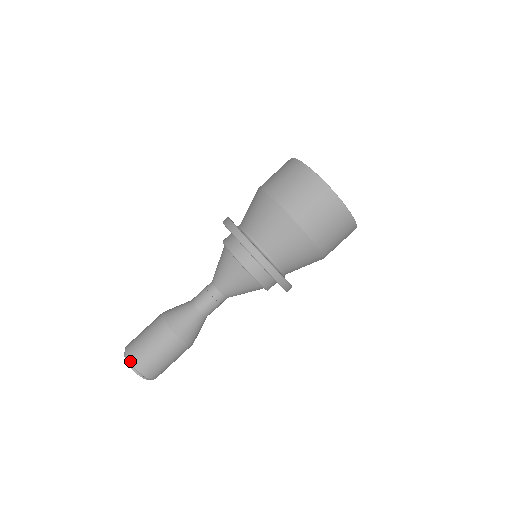
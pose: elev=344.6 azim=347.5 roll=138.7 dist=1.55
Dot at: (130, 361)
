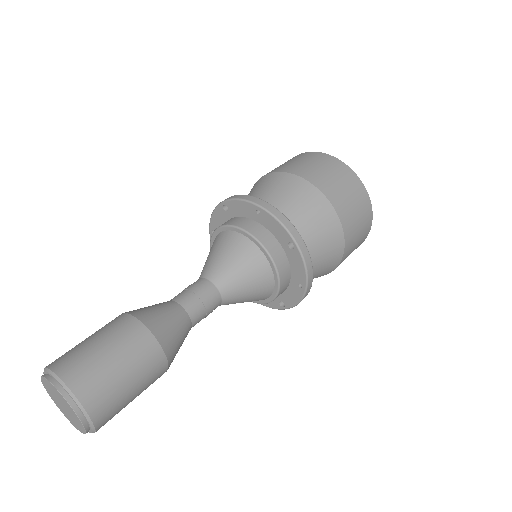
Dot at: (84, 405)
